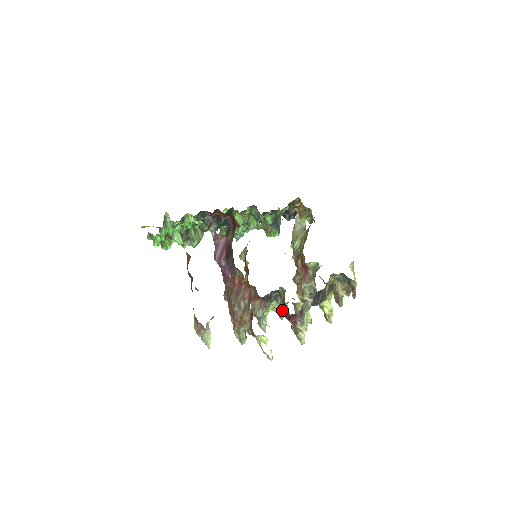
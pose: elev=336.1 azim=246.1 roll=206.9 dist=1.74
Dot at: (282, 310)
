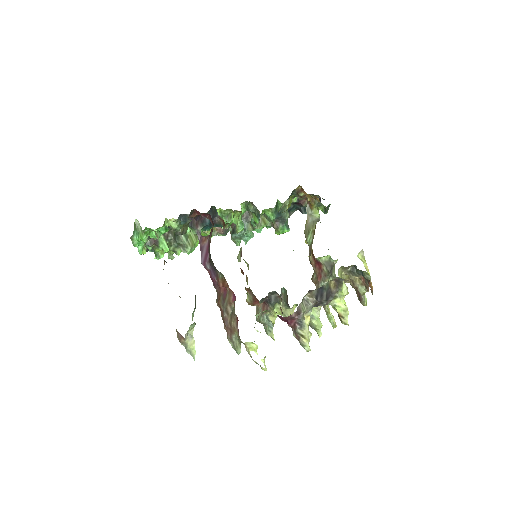
Dot at: occluded
